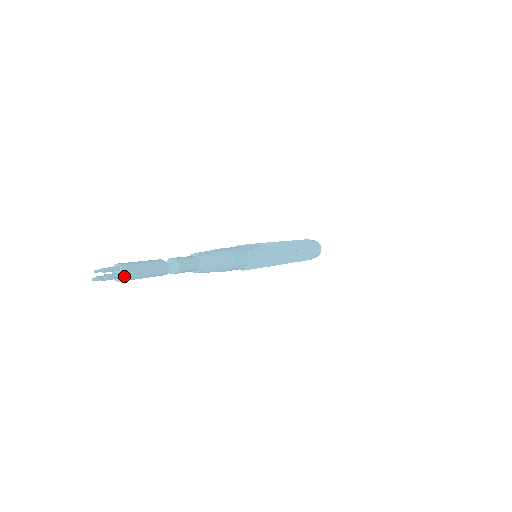
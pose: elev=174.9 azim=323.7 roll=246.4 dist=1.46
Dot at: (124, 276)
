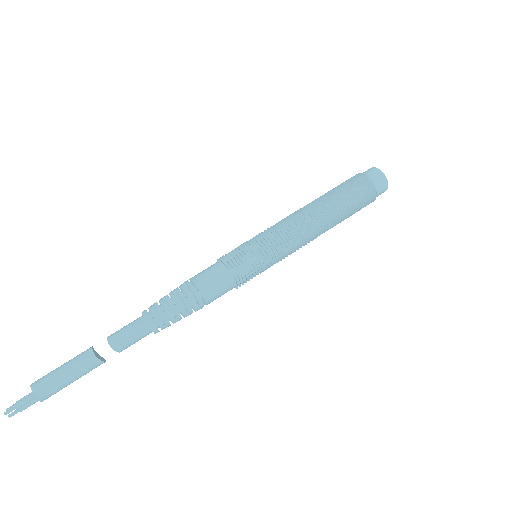
Dot at: occluded
